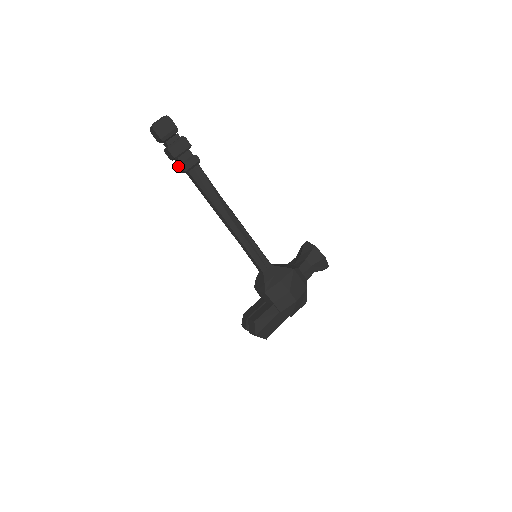
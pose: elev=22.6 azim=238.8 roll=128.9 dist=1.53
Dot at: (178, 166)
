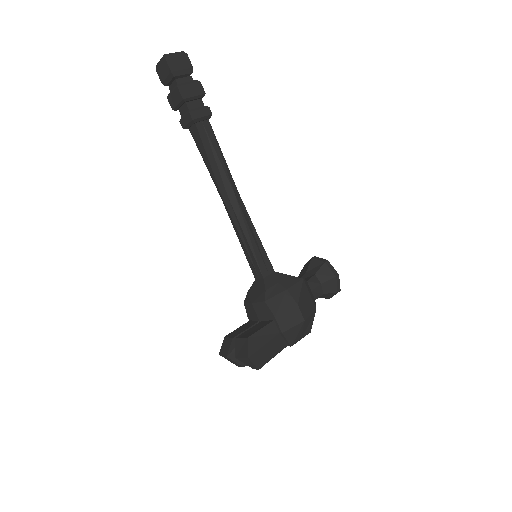
Dot at: (181, 118)
